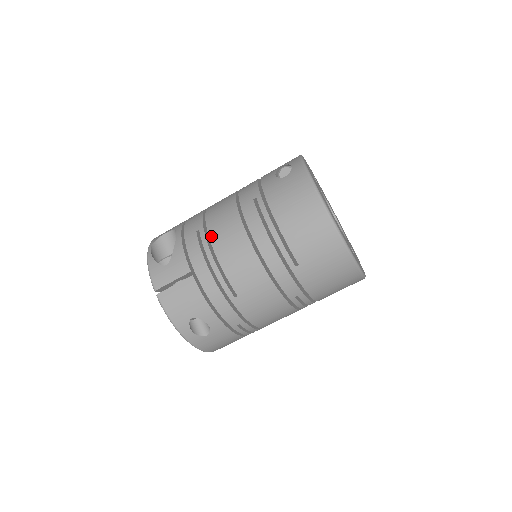
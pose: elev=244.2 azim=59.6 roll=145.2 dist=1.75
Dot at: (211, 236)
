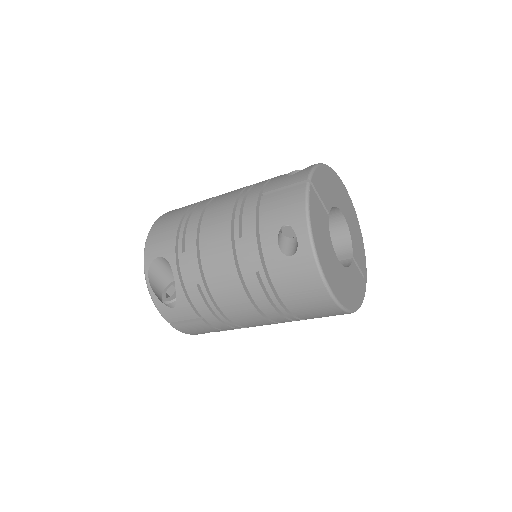
Dot at: (214, 297)
